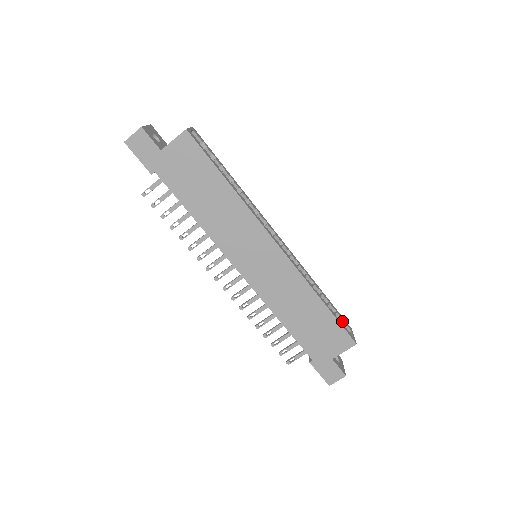
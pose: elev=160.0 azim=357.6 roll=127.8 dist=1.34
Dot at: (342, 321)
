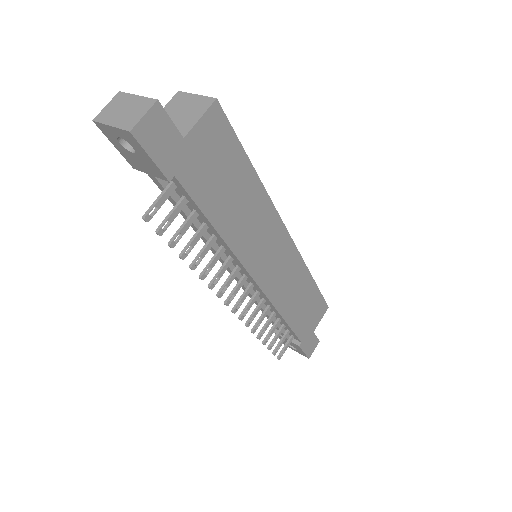
Dot at: occluded
